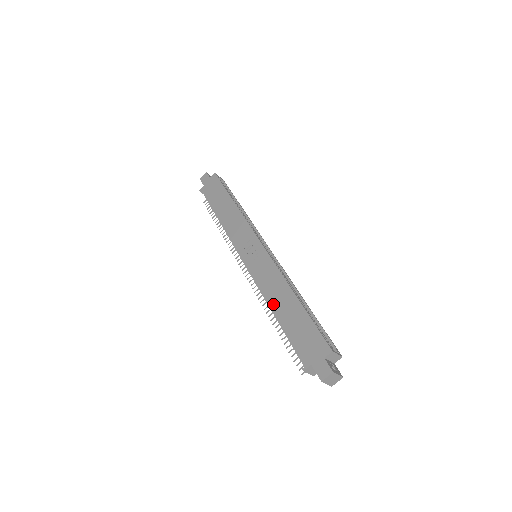
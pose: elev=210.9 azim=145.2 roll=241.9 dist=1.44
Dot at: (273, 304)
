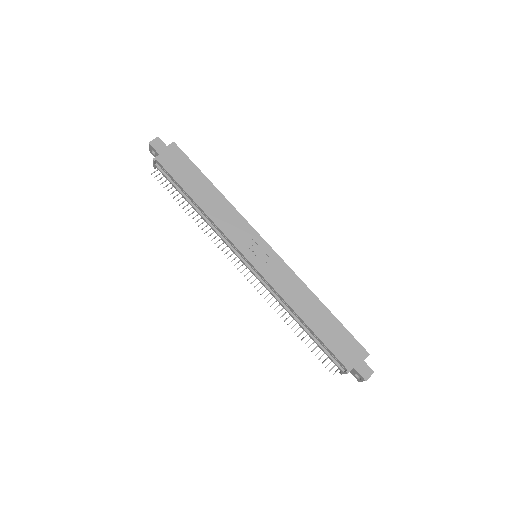
Dot at: (301, 311)
